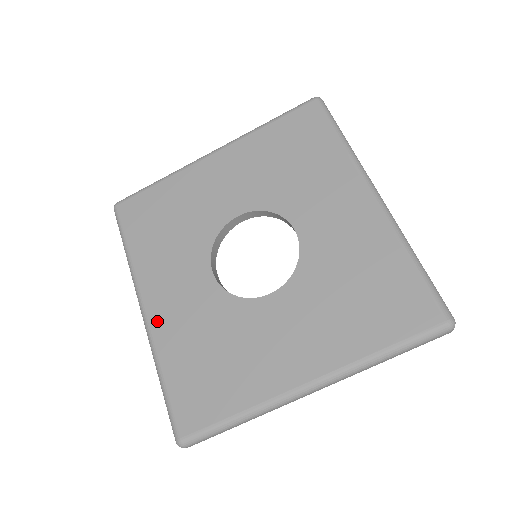
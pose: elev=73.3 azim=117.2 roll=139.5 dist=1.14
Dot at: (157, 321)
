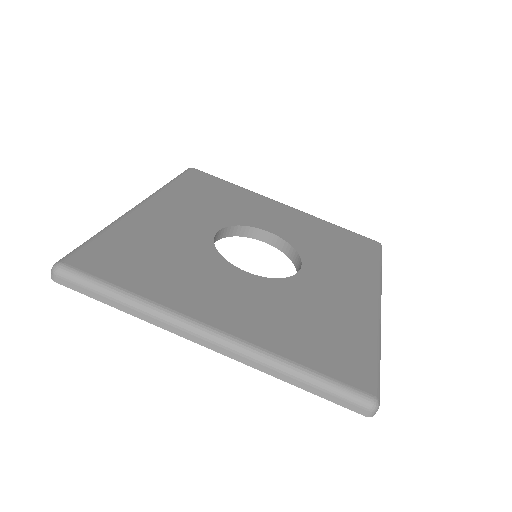
Dot at: (144, 213)
